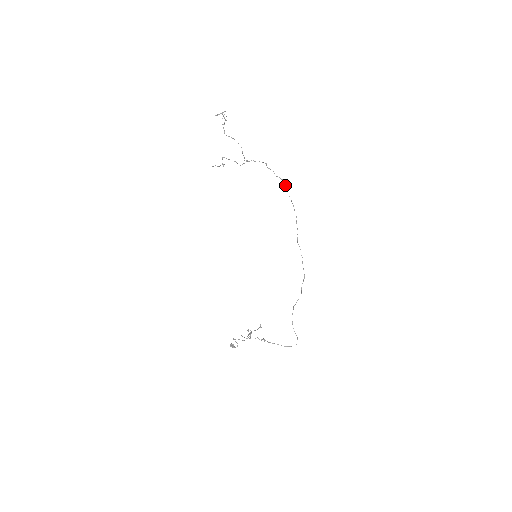
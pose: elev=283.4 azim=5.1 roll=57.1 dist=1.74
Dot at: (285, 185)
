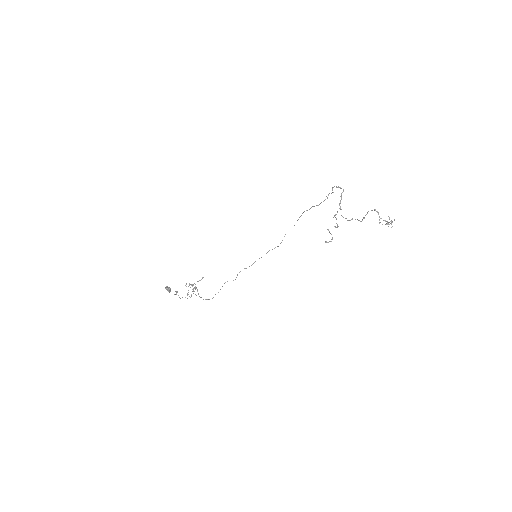
Dot at: occluded
